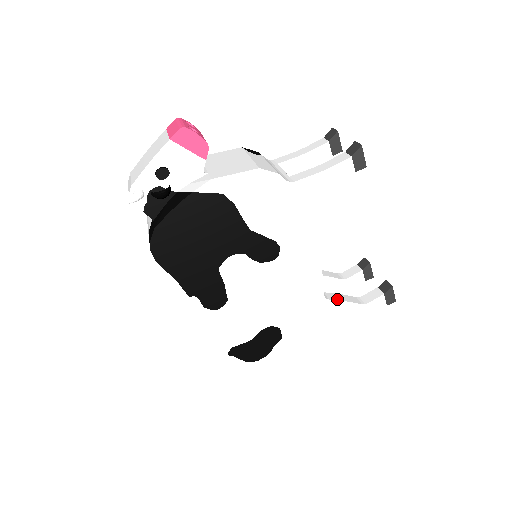
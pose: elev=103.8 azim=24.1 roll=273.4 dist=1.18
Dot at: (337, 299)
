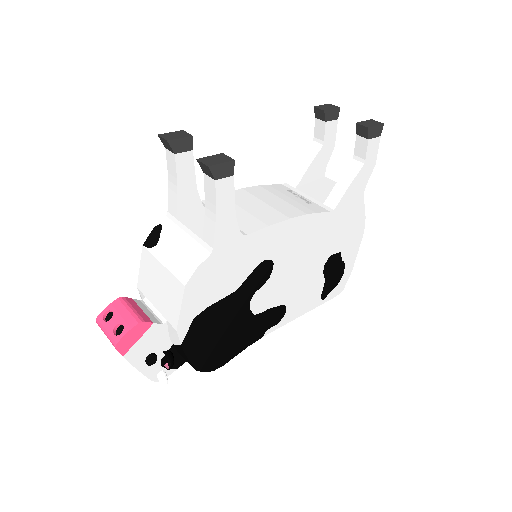
Dot at: (341, 195)
